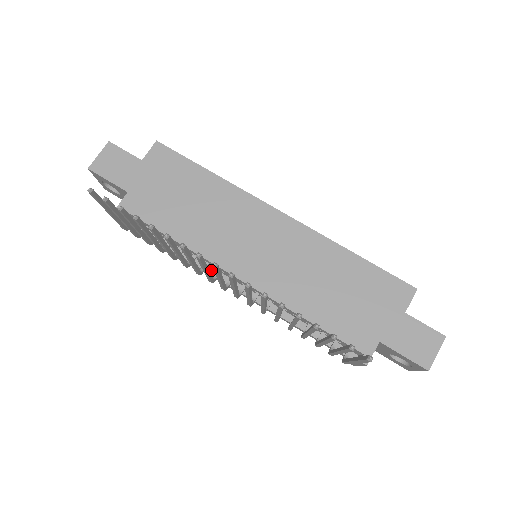
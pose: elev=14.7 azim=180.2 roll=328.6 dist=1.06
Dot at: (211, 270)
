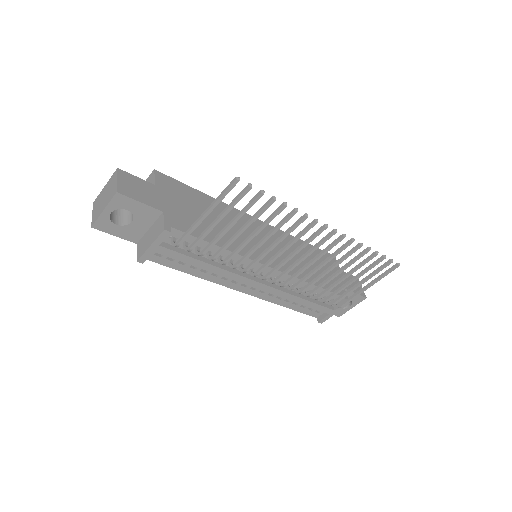
Dot at: (239, 272)
